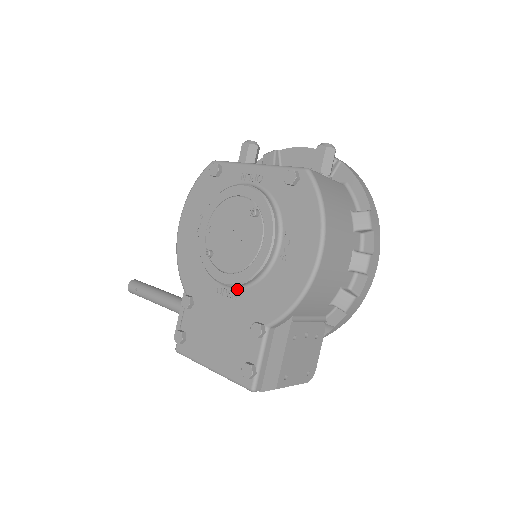
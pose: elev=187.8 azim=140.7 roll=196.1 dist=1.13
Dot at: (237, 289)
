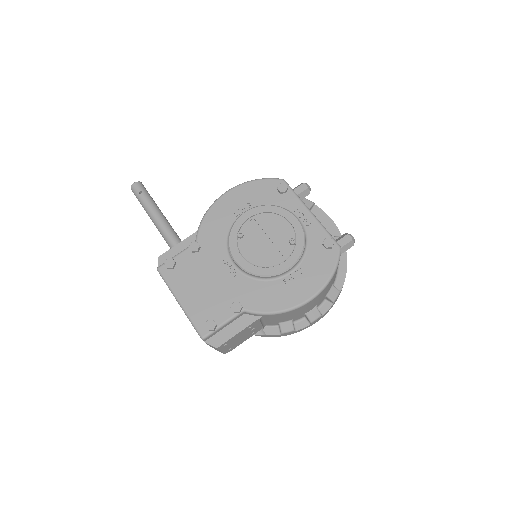
Dot at: (240, 271)
